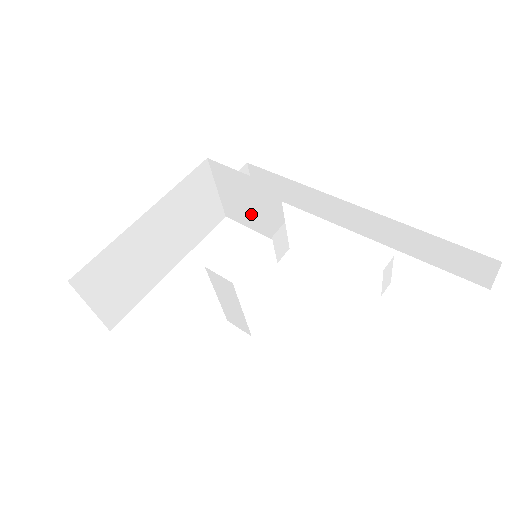
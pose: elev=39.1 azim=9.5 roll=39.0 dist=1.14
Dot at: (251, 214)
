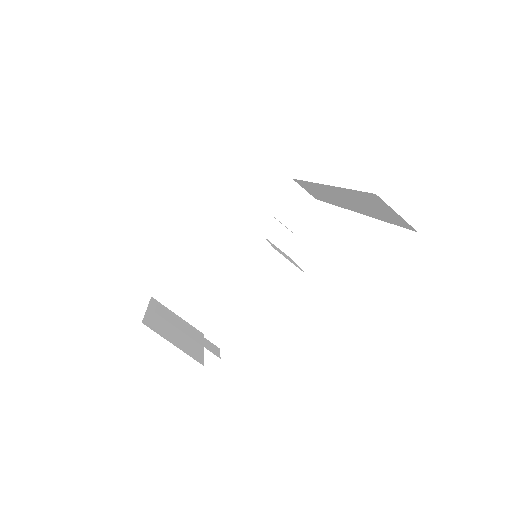
Dot at: (280, 222)
